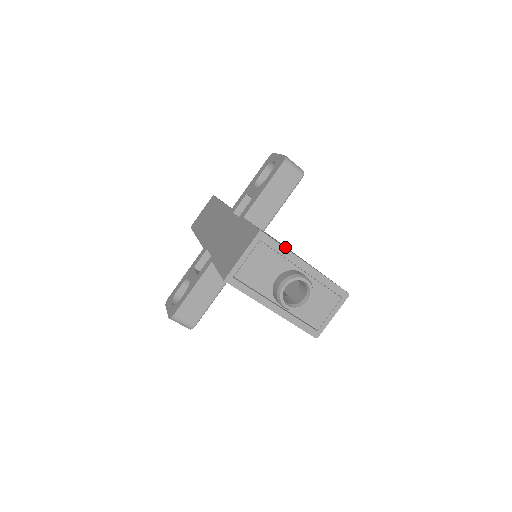
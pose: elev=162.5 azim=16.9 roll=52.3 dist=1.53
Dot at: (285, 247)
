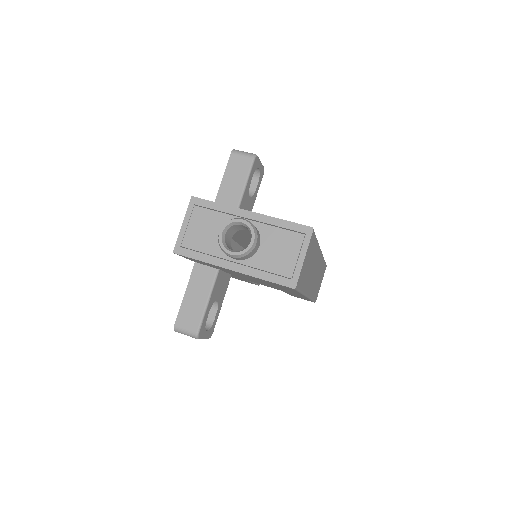
Dot at: occluded
